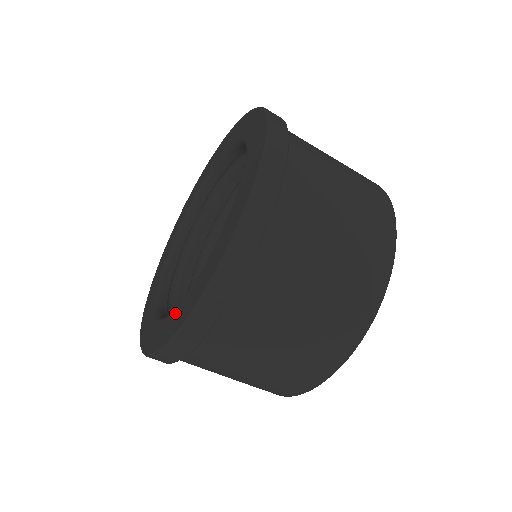
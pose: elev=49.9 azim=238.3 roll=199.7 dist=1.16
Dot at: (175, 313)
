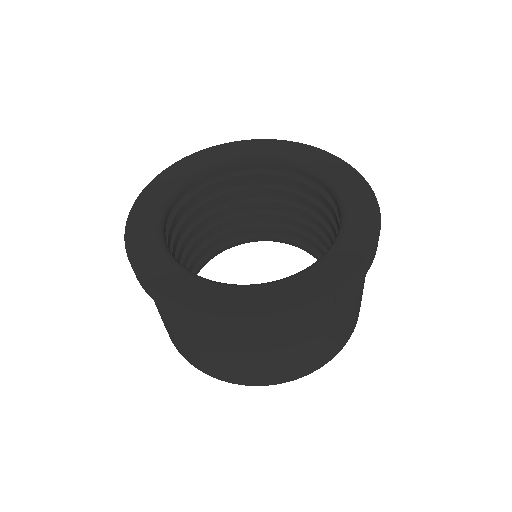
Dot at: (263, 290)
